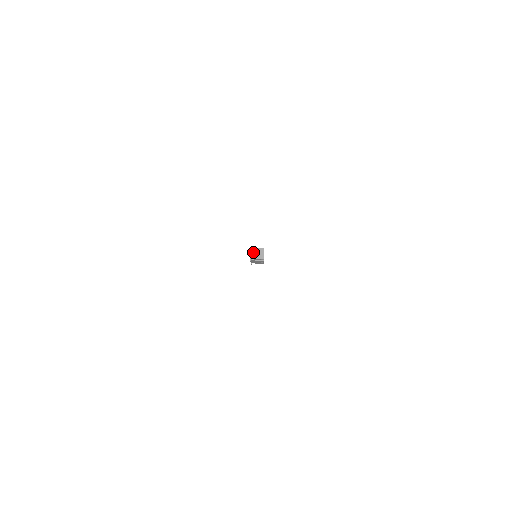
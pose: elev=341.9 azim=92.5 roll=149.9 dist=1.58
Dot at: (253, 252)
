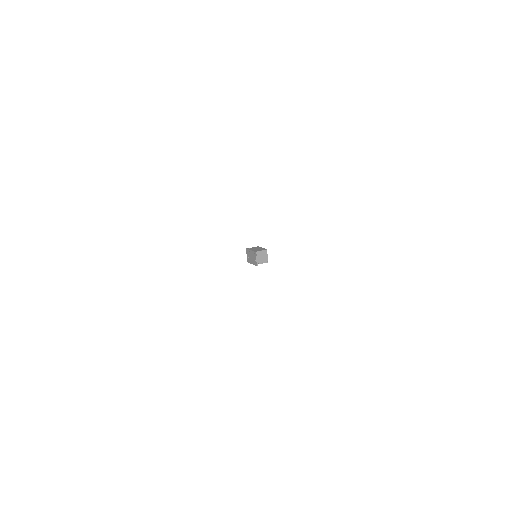
Dot at: (258, 256)
